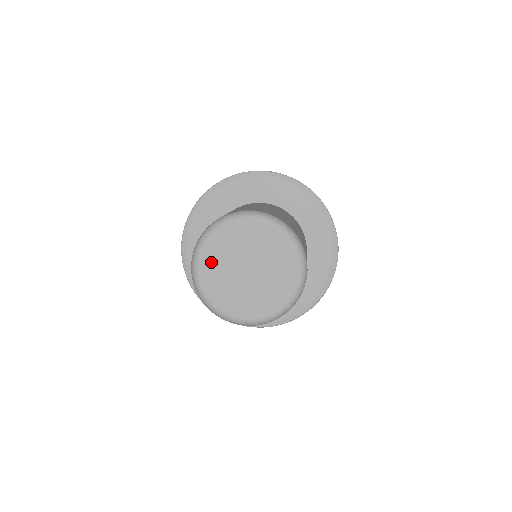
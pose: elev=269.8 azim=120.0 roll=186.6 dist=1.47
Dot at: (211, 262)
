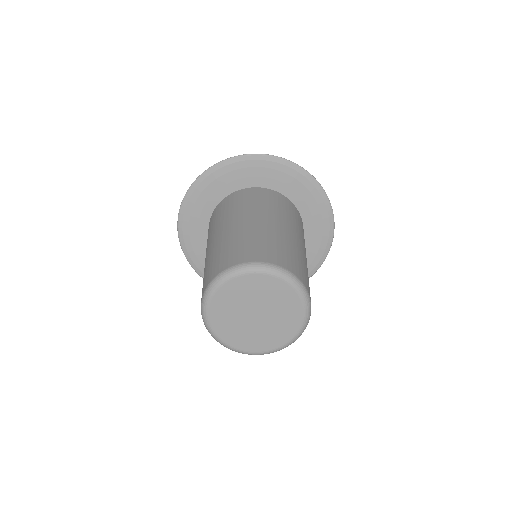
Dot at: (228, 332)
